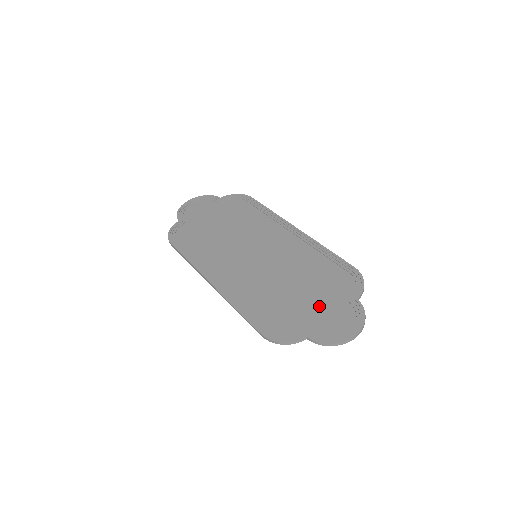
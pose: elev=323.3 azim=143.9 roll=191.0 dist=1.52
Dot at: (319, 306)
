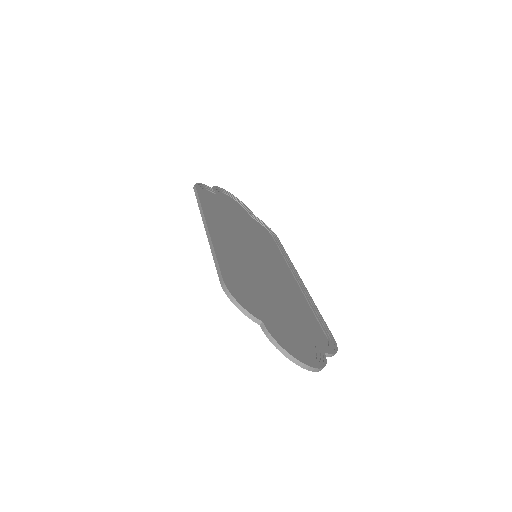
Dot at: (287, 323)
